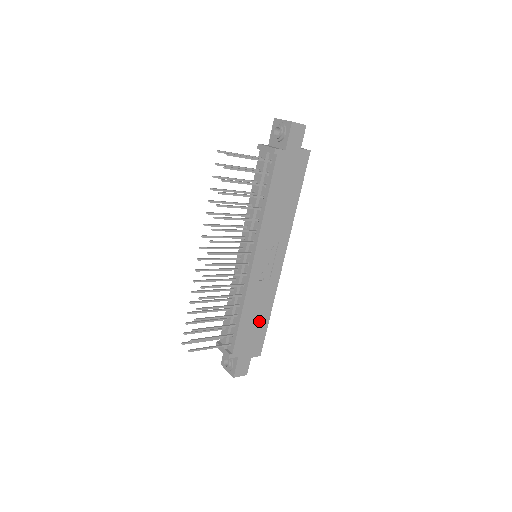
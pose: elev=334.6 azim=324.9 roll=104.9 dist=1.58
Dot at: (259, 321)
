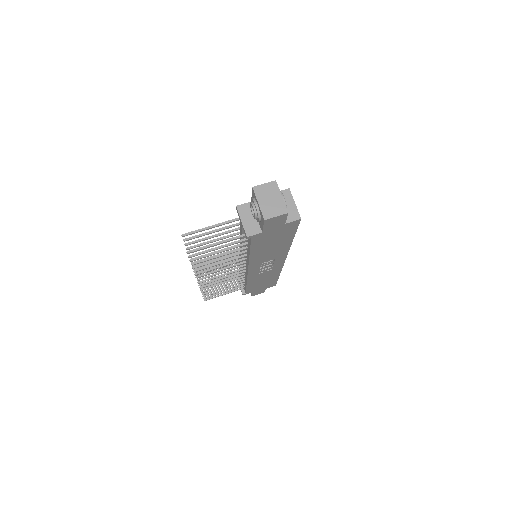
Dot at: (268, 280)
